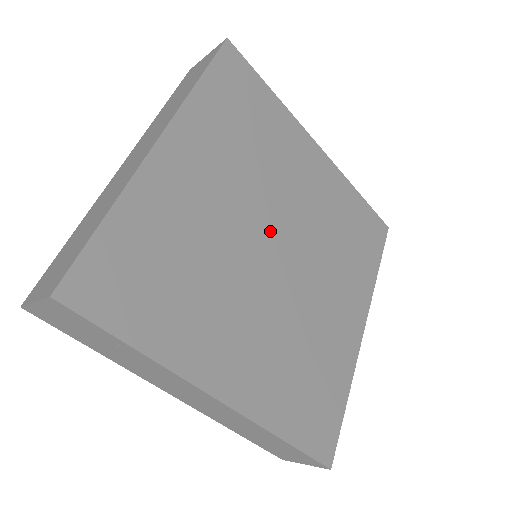
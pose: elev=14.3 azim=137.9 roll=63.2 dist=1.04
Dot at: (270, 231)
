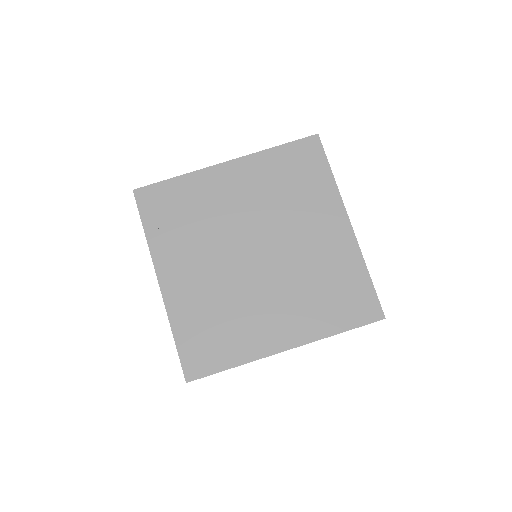
Dot at: (259, 239)
